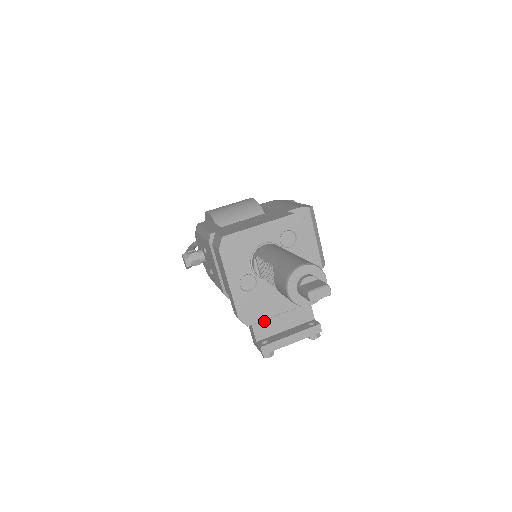
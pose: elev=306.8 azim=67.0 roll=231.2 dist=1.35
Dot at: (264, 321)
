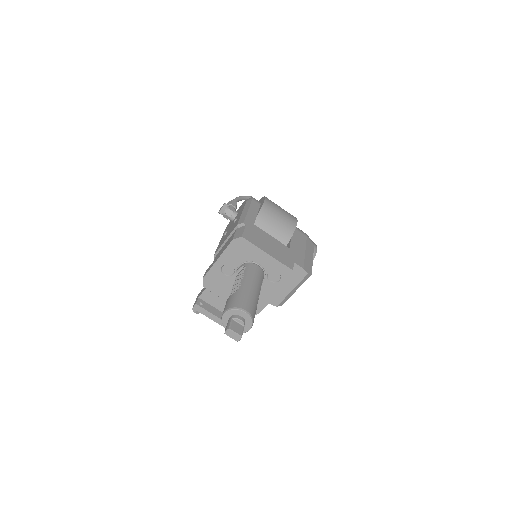
Dot at: (214, 294)
